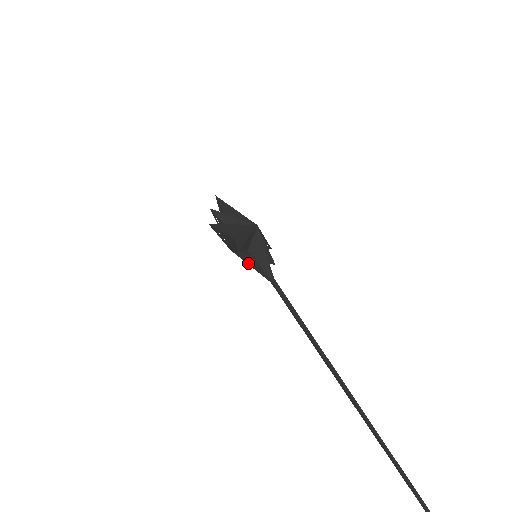
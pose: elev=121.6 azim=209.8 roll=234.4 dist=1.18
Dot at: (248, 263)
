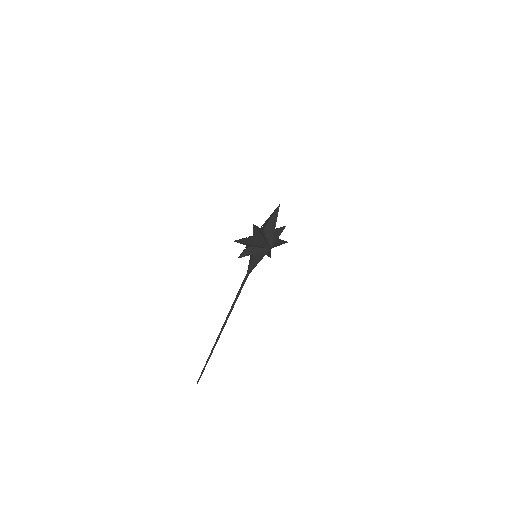
Dot at: occluded
